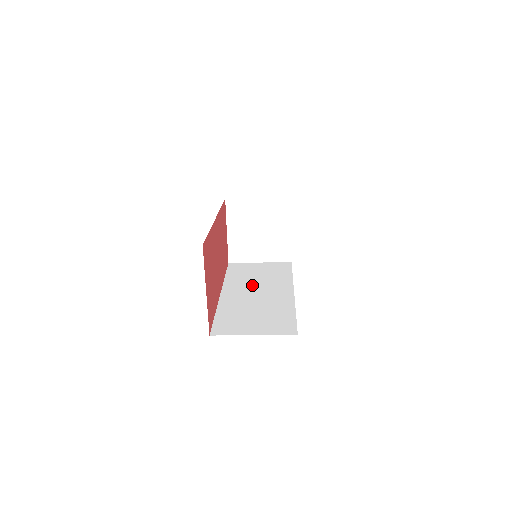
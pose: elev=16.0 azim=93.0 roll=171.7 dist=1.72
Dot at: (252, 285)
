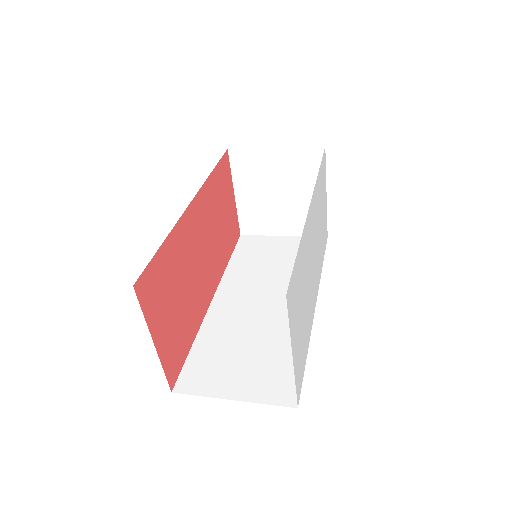
Dot at: (260, 284)
